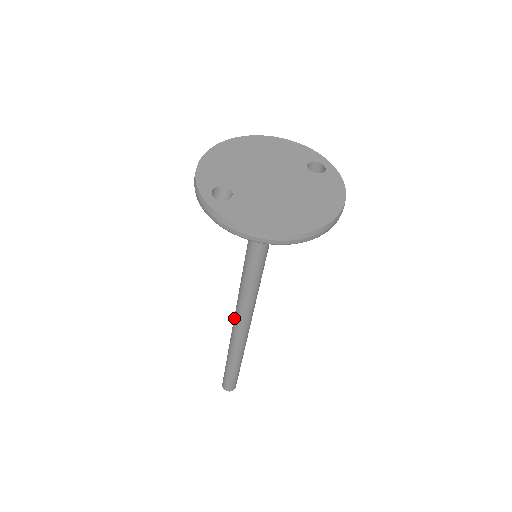
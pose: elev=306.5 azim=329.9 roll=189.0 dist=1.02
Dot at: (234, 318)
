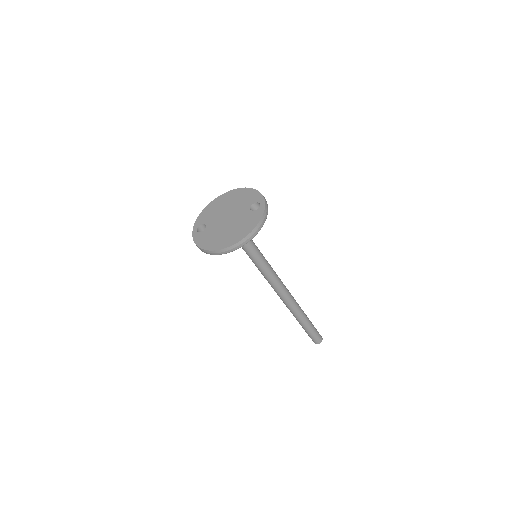
Dot at: occluded
